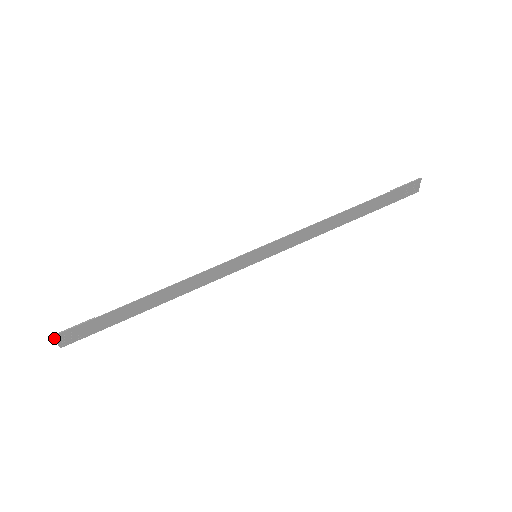
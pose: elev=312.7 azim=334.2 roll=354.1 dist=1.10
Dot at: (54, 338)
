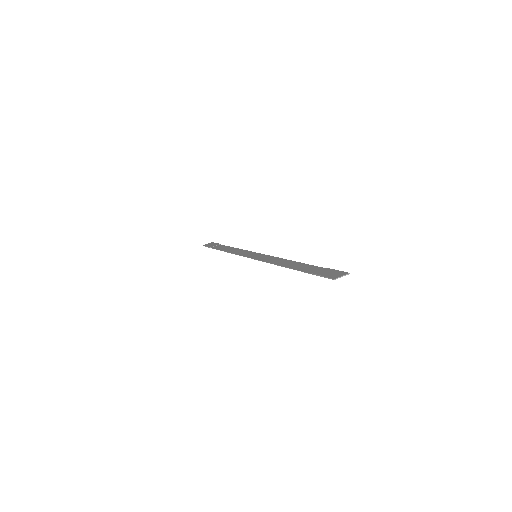
Dot at: occluded
